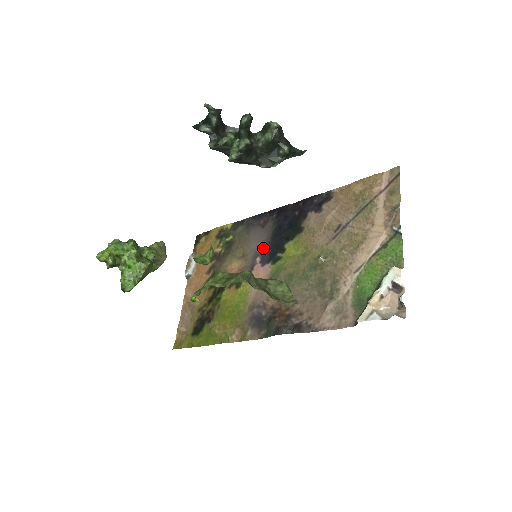
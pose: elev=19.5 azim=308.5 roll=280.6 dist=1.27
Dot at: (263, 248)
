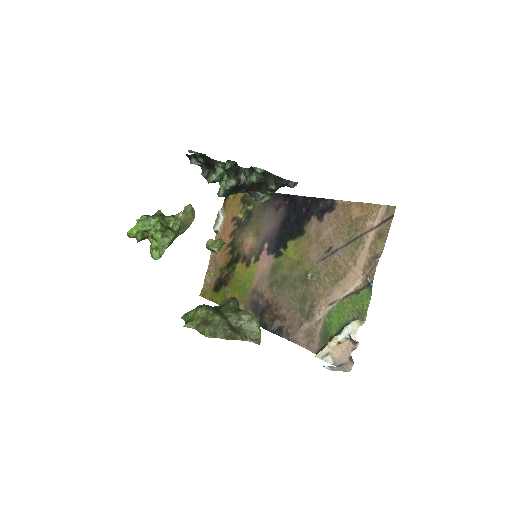
Dot at: (272, 235)
